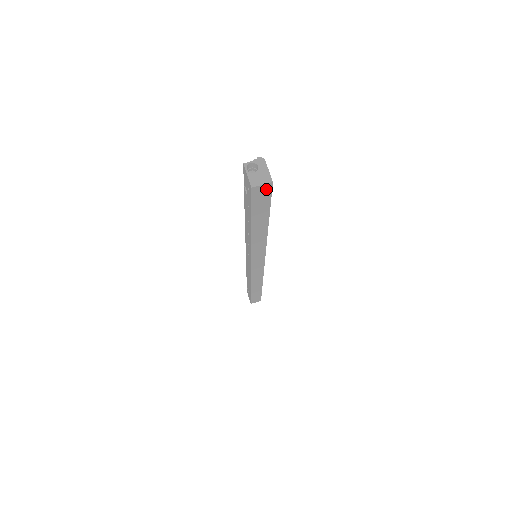
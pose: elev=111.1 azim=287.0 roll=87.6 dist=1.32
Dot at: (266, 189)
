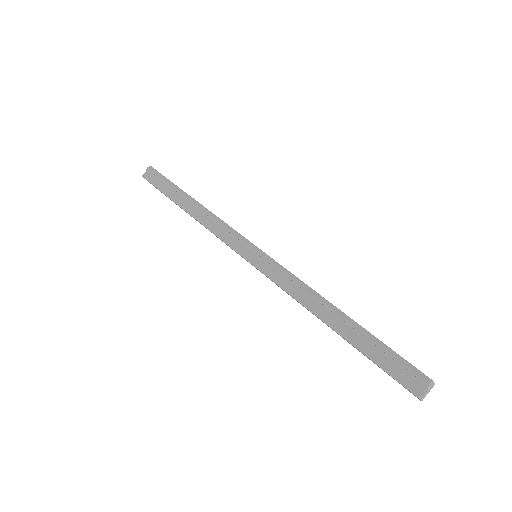
Dot at: occluded
